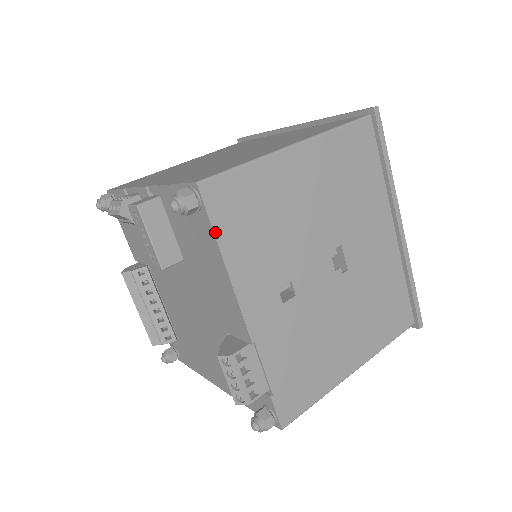
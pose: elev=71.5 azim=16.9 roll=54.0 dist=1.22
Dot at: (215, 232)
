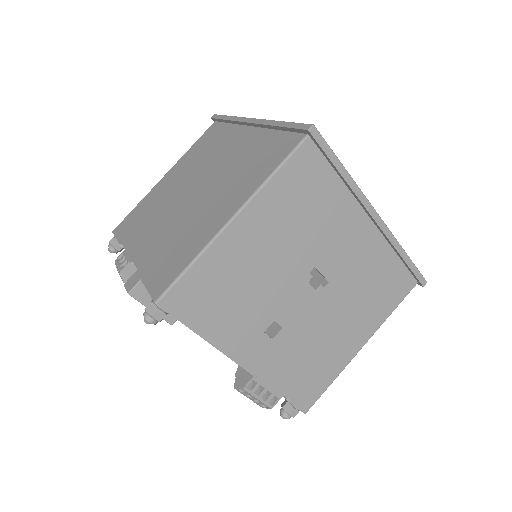
Dot at: (189, 326)
